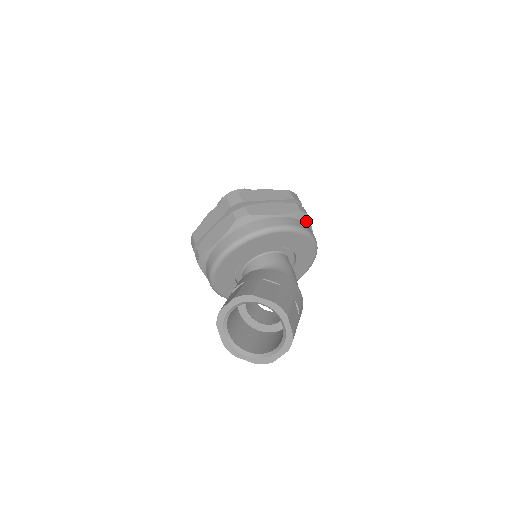
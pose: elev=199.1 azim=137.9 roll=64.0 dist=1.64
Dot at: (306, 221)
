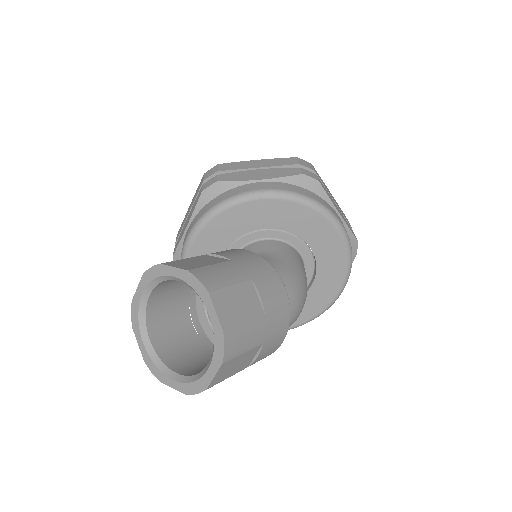
Dot at: (318, 191)
